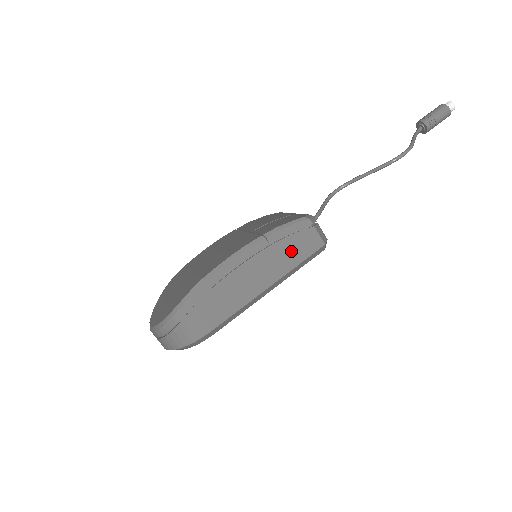
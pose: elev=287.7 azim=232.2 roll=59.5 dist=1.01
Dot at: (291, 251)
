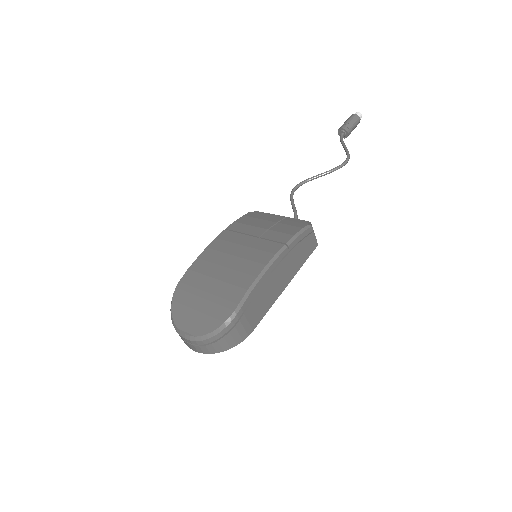
Dot at: (300, 254)
